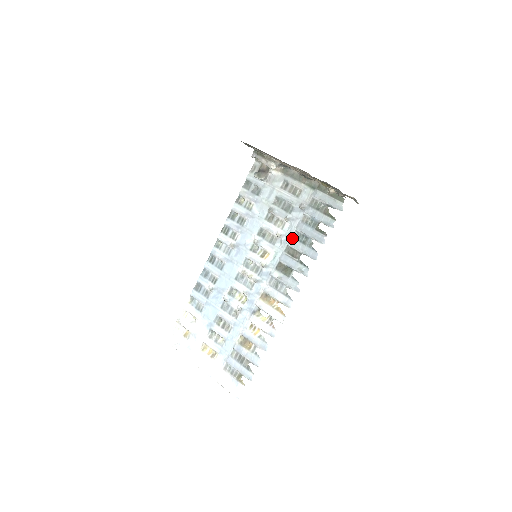
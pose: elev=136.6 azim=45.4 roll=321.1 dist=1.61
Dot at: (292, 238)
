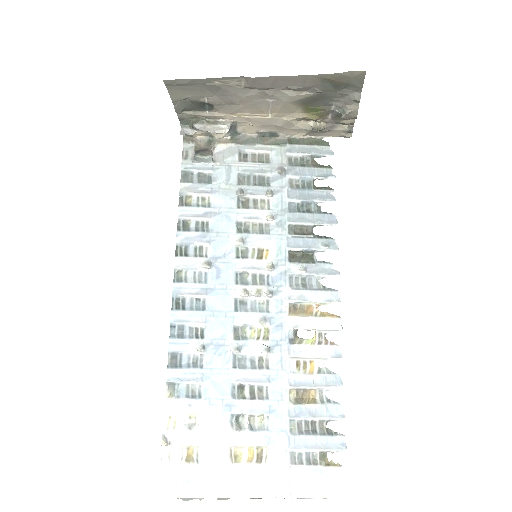
Dot at: (290, 213)
